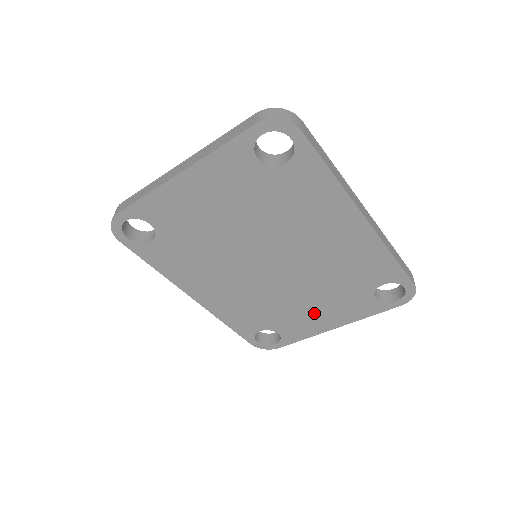
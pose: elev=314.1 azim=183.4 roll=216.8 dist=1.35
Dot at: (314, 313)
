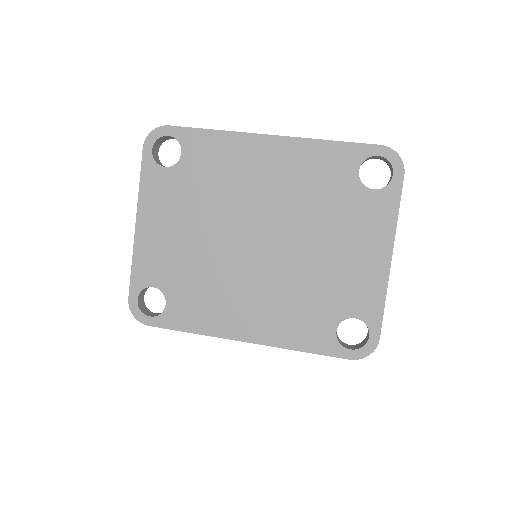
Dot at: (351, 259)
